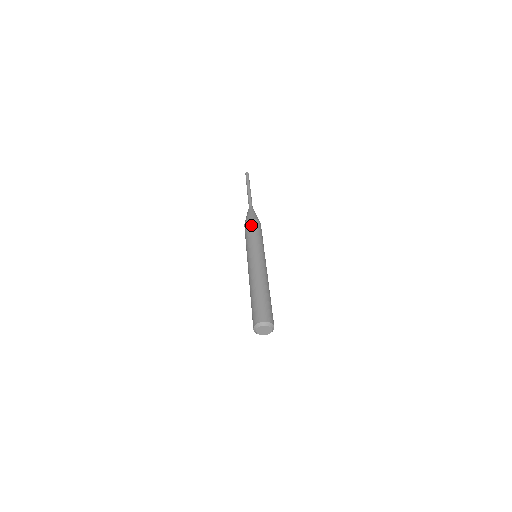
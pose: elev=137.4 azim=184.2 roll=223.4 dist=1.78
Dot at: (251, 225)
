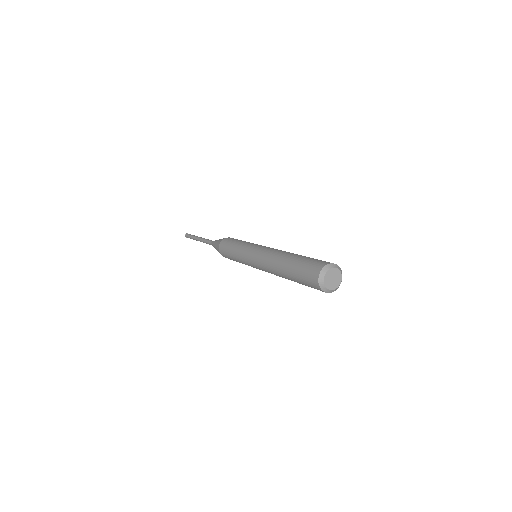
Dot at: occluded
